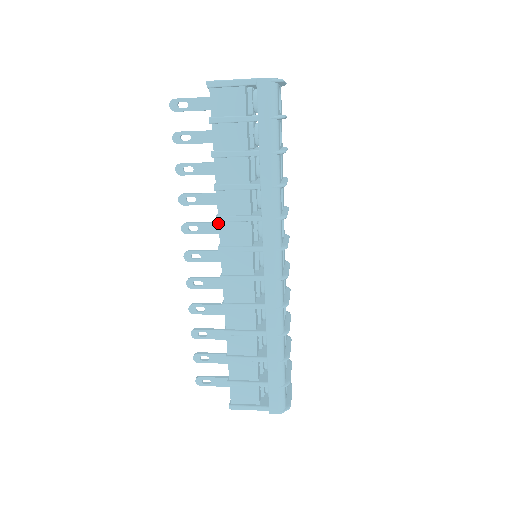
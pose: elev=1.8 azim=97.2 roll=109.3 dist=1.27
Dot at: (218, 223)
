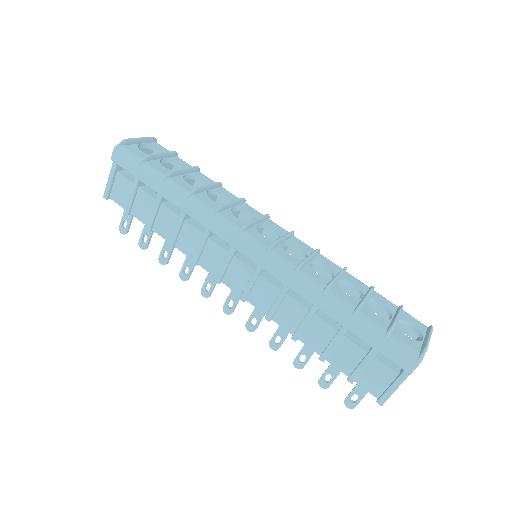
Dot at: occluded
